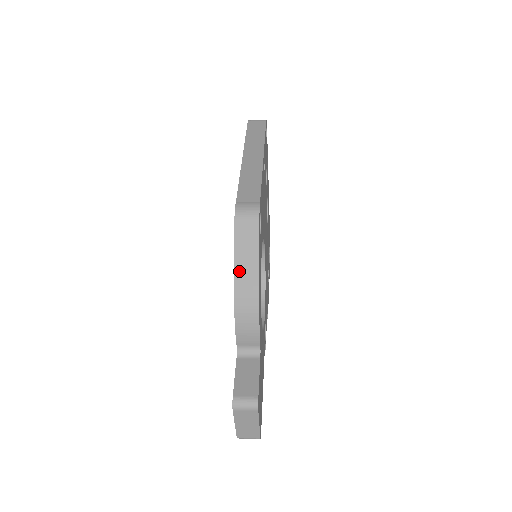
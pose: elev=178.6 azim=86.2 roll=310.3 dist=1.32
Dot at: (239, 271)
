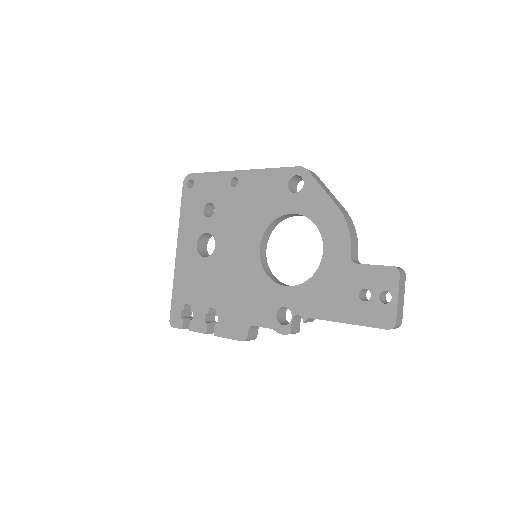
Dot at: (331, 197)
